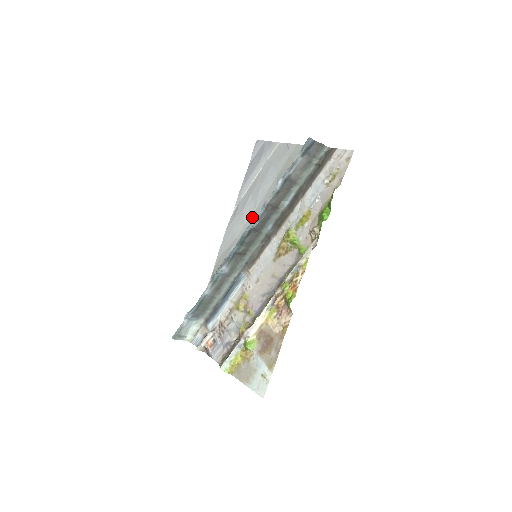
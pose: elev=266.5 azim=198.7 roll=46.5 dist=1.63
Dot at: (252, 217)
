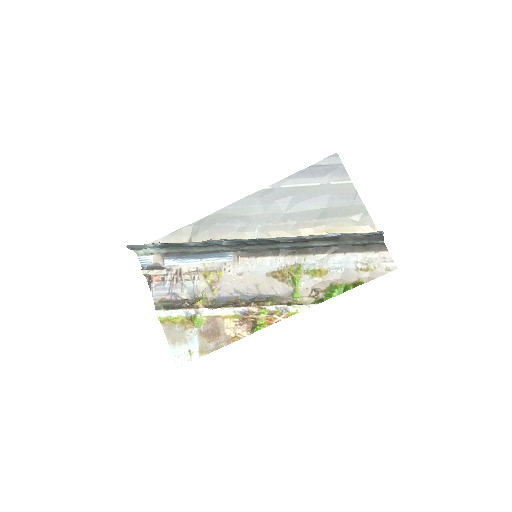
Dot at: (277, 216)
